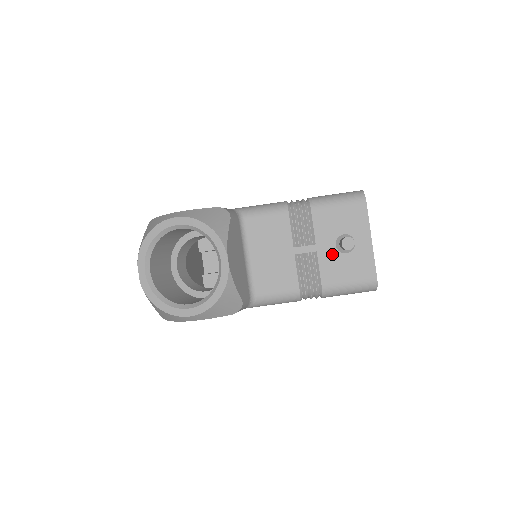
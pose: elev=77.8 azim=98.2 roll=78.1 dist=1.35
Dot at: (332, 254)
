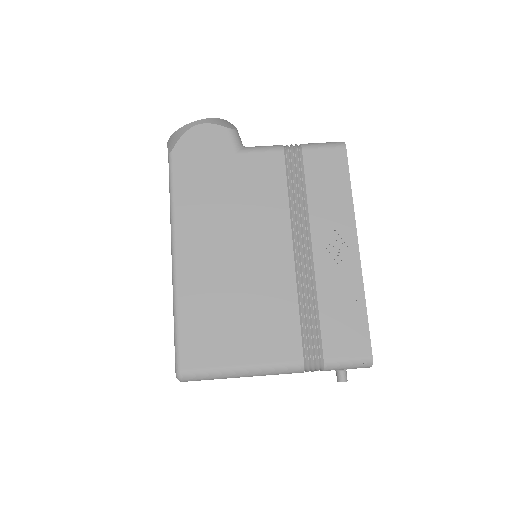
Dot at: occluded
